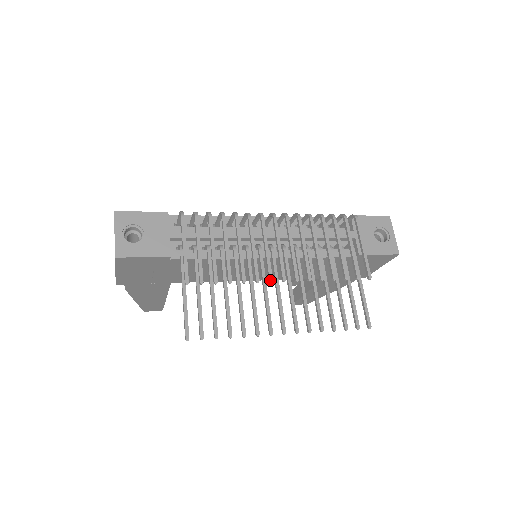
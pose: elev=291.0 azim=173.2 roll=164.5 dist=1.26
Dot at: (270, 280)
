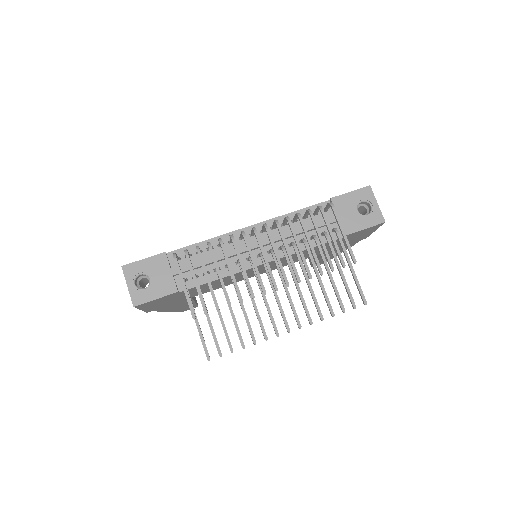
Dot at: (264, 293)
